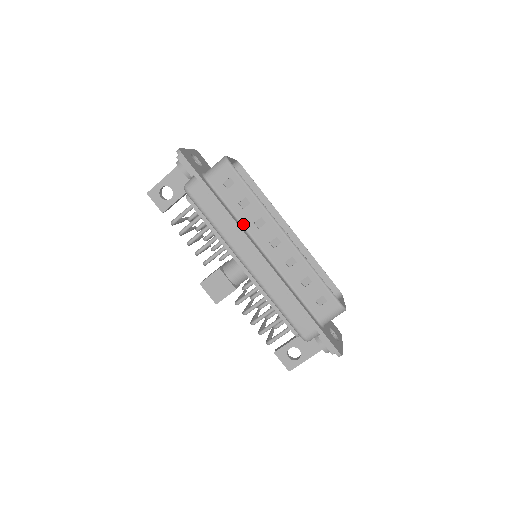
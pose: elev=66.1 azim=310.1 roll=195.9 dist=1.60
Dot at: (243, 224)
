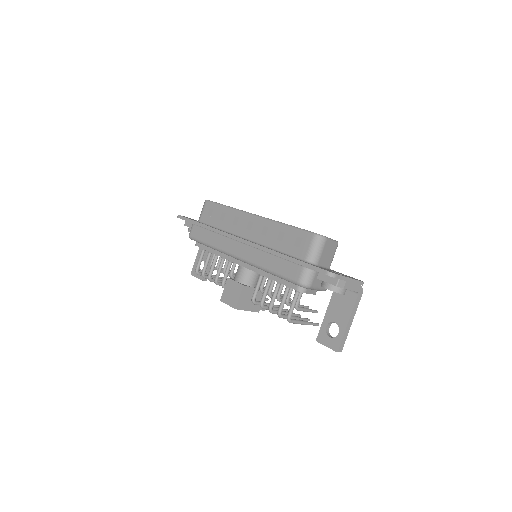
Dot at: (227, 231)
